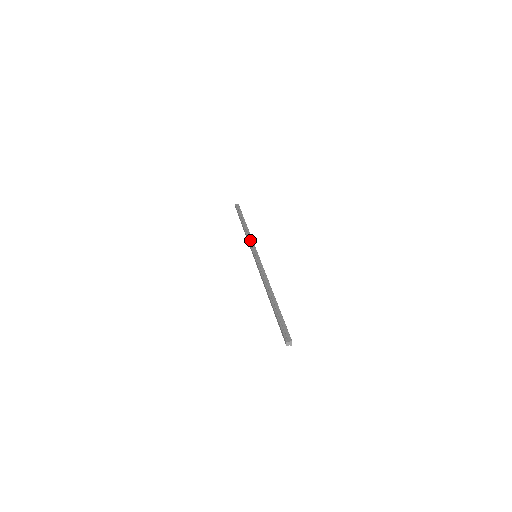
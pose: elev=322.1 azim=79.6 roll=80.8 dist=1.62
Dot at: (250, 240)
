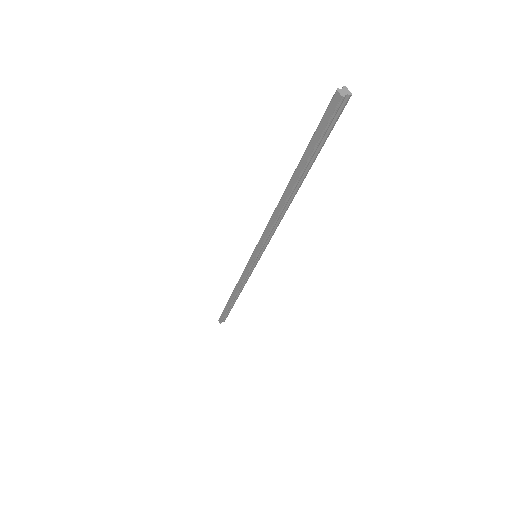
Dot at: (243, 274)
